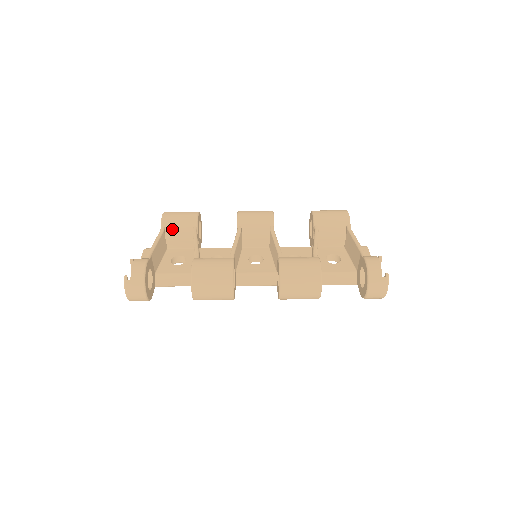
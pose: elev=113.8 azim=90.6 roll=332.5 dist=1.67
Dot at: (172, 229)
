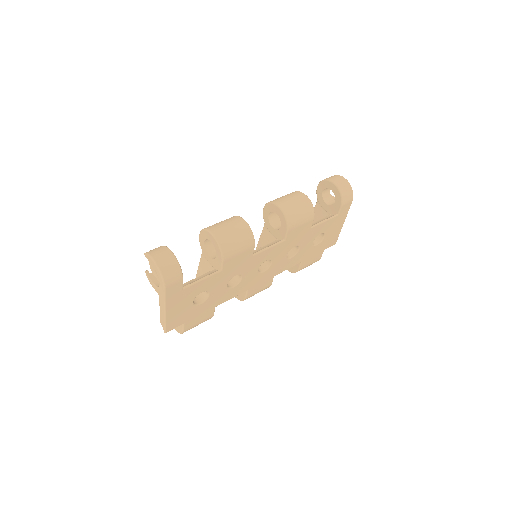
Dot at: occluded
